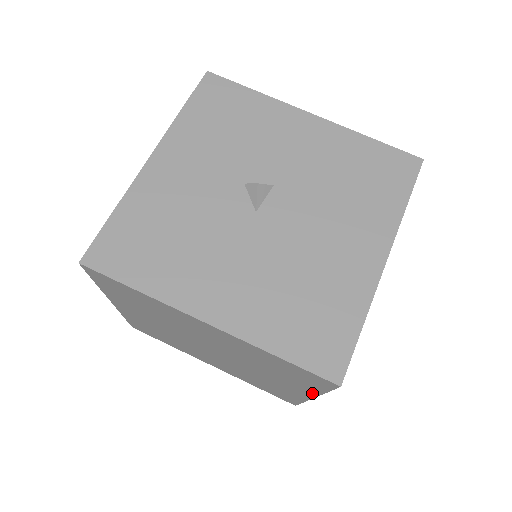
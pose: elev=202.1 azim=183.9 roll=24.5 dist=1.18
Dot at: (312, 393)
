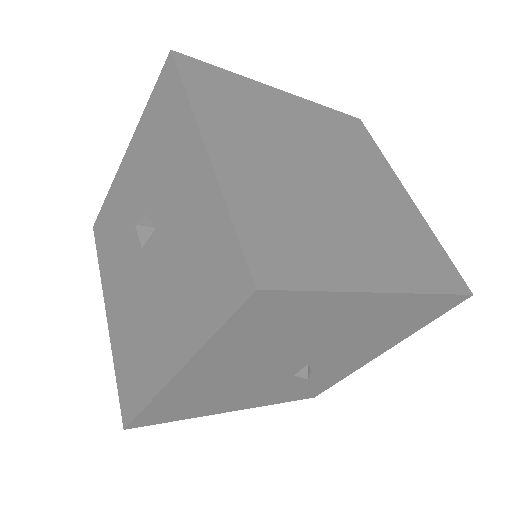
Dot at: occluded
